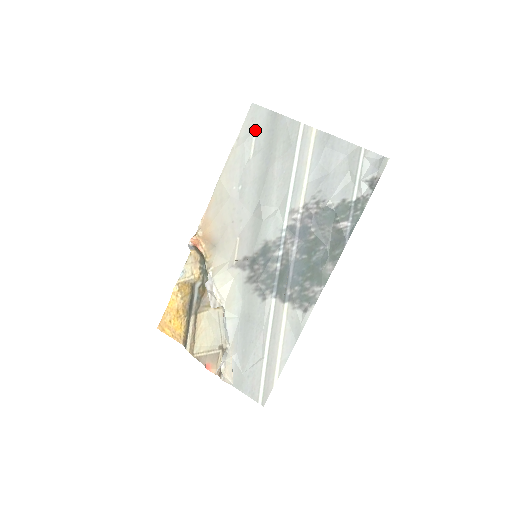
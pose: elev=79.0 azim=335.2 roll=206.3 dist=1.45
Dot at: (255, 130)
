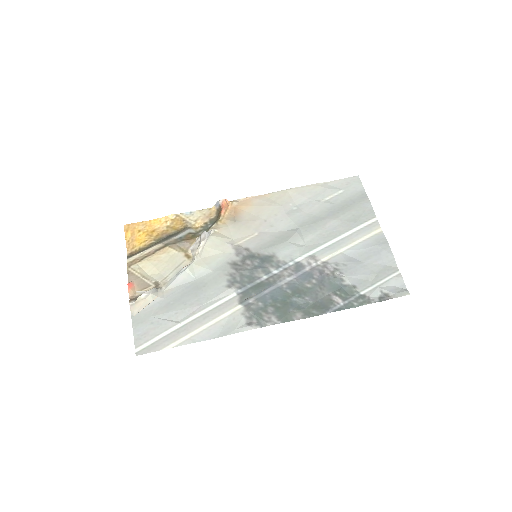
Dot at: (343, 190)
